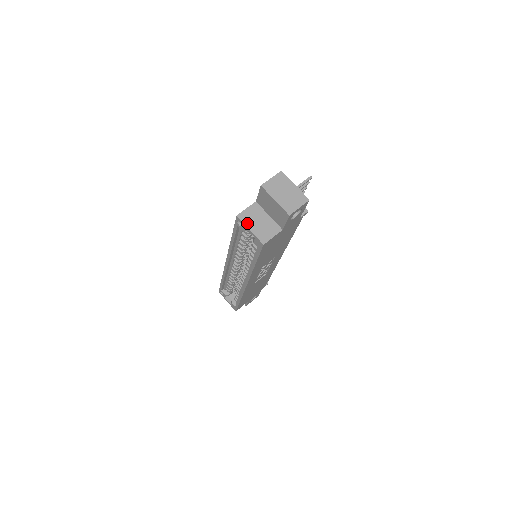
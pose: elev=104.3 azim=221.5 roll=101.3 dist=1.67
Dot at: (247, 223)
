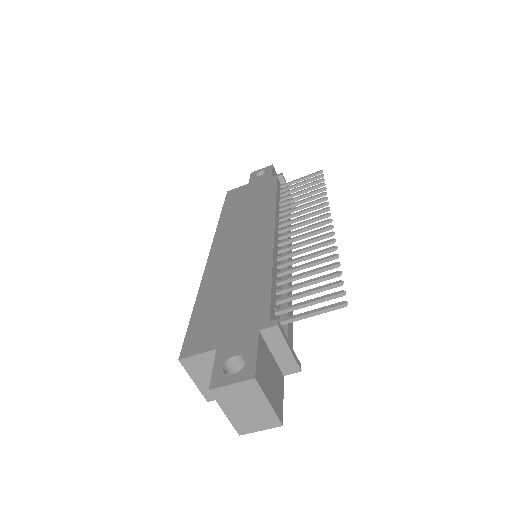
Dot at: (192, 373)
